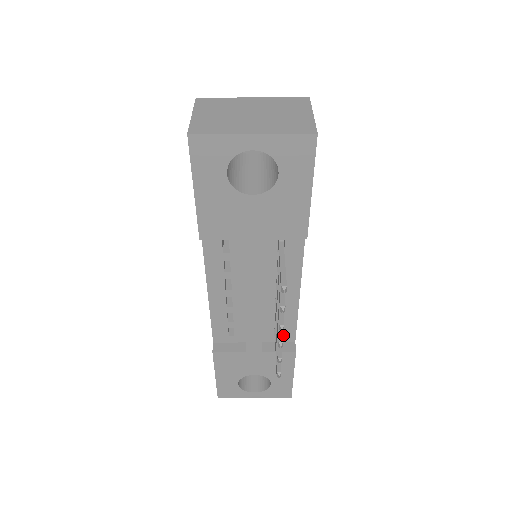
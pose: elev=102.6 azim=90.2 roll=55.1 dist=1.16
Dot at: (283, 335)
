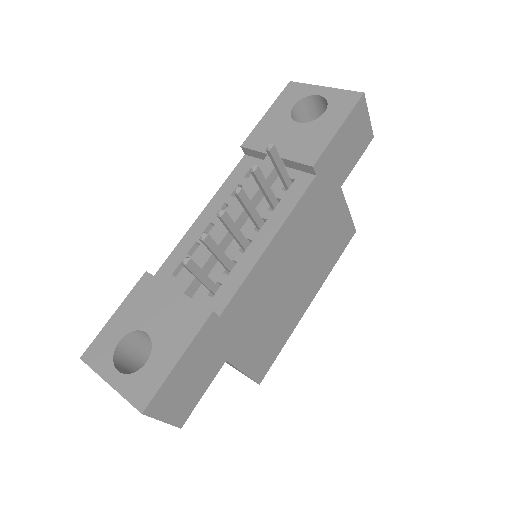
Dot at: (216, 298)
